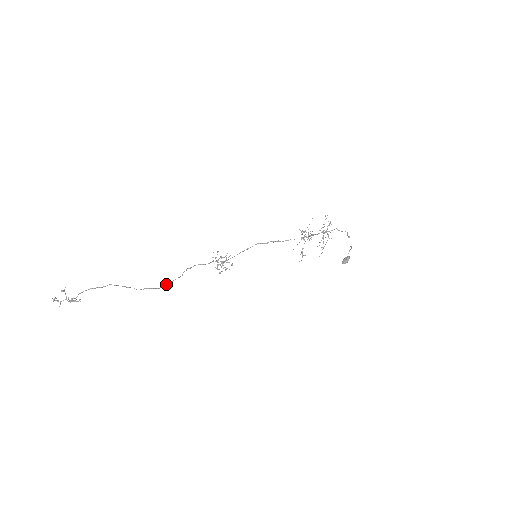
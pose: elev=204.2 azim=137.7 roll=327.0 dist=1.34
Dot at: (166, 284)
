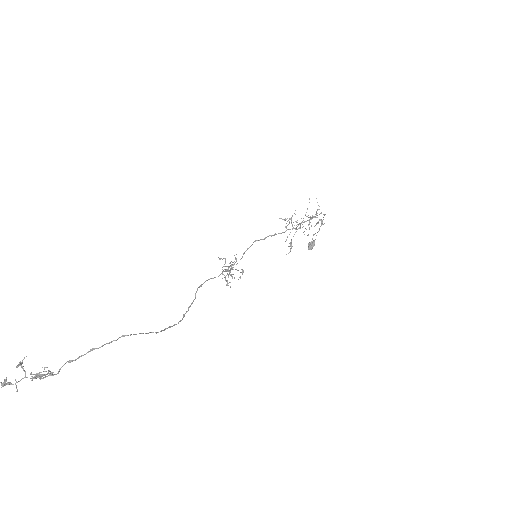
Dot at: (183, 315)
